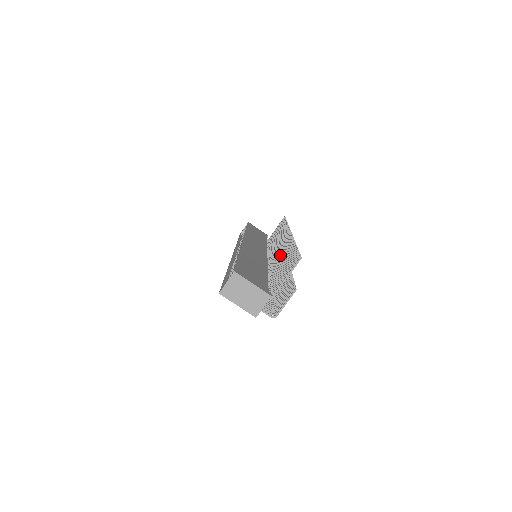
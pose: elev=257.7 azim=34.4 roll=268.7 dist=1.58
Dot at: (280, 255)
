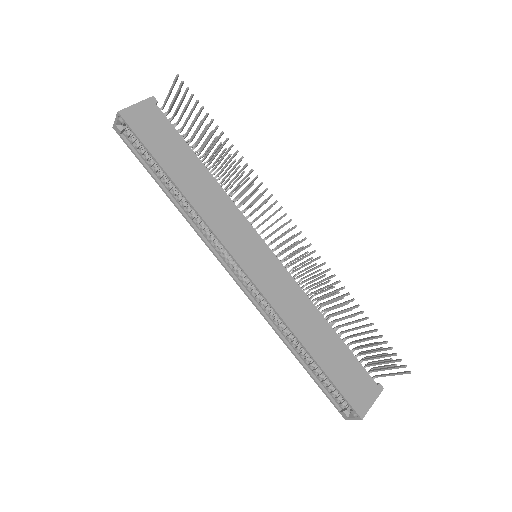
Dot at: occluded
